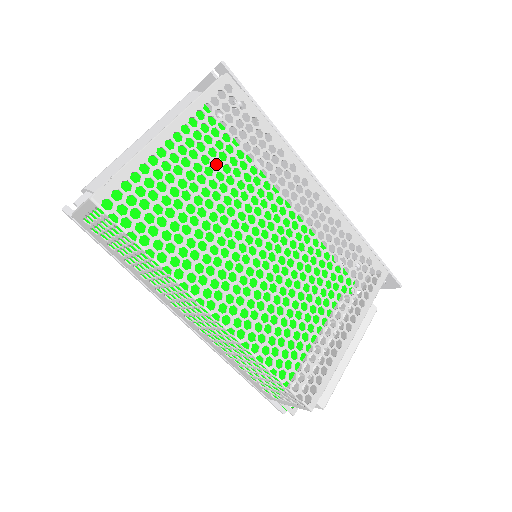
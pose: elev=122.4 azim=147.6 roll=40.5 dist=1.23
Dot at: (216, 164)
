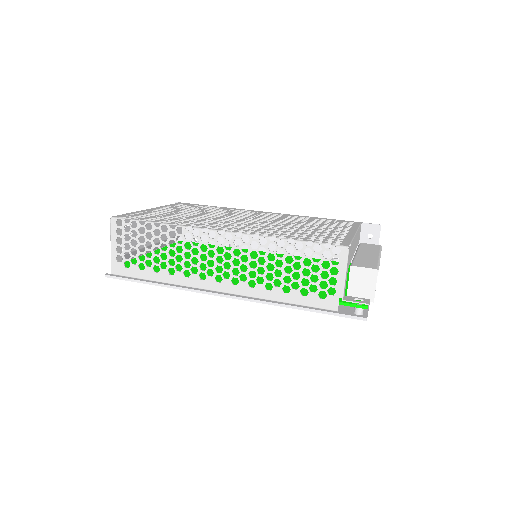
Dot at: (204, 250)
